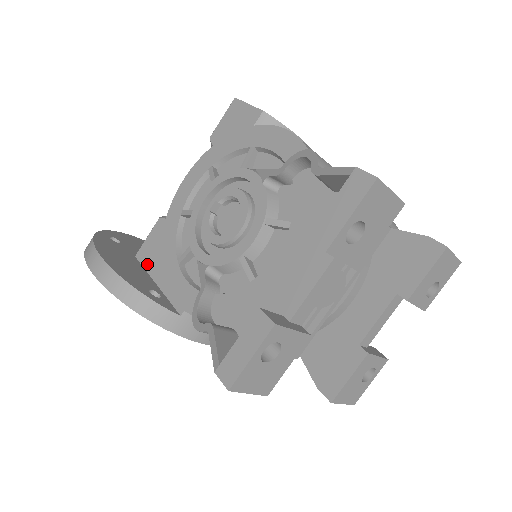
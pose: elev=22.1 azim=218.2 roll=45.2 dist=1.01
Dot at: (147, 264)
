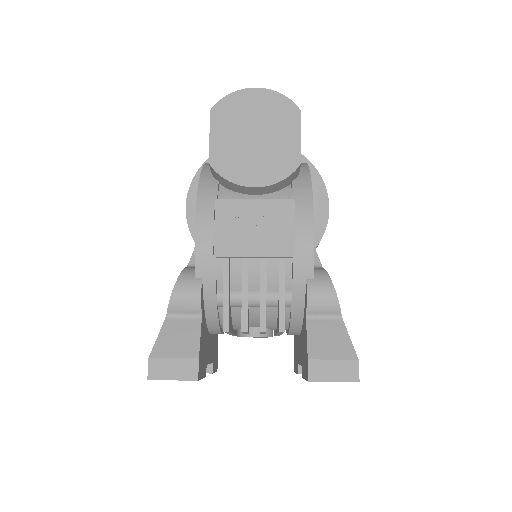
Dot at: occluded
